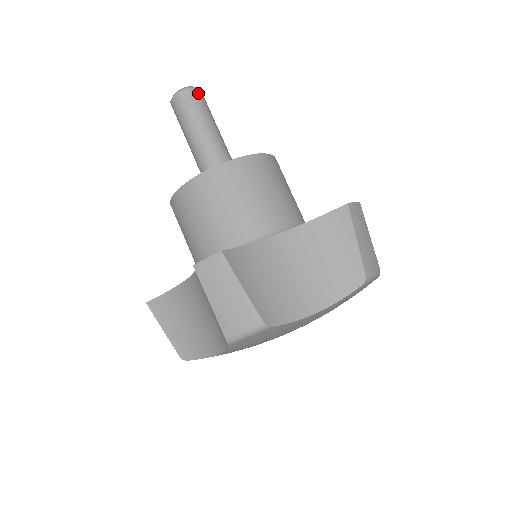
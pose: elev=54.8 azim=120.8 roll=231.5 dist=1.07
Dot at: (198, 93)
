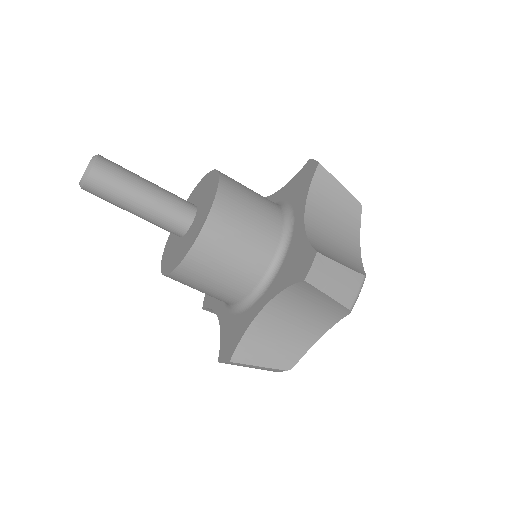
Dot at: (97, 175)
